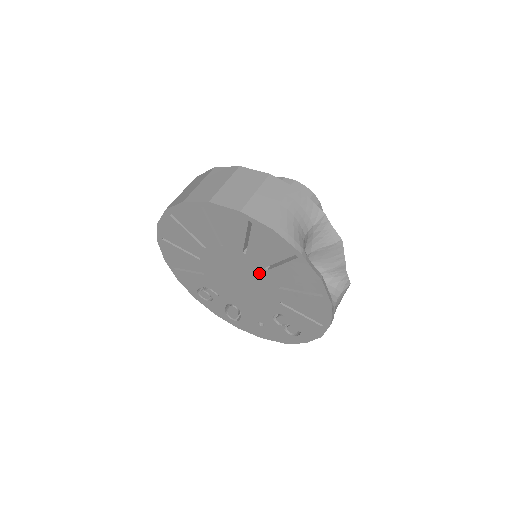
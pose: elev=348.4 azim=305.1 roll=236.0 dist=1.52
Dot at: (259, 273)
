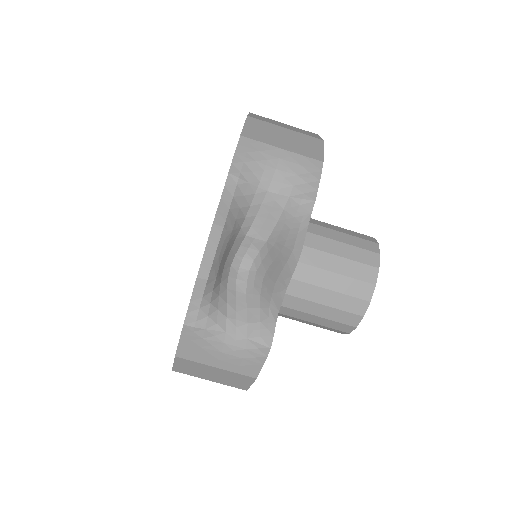
Dot at: occluded
